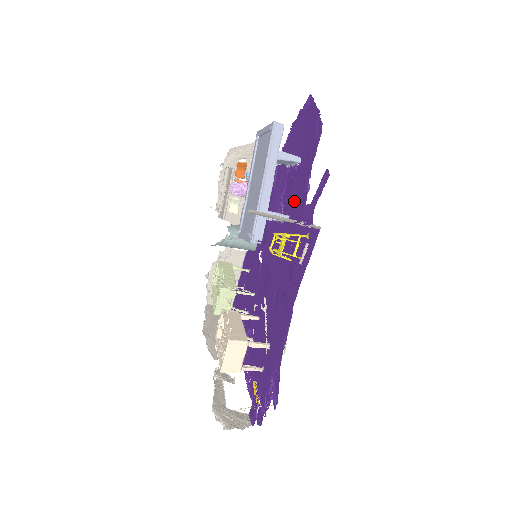
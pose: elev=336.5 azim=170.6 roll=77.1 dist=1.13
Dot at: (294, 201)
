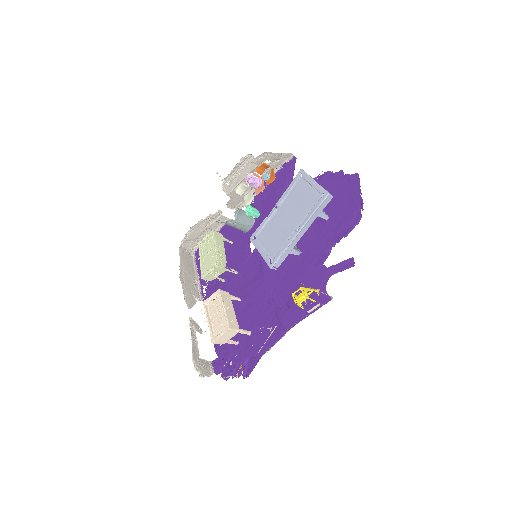
Dot at: (310, 246)
